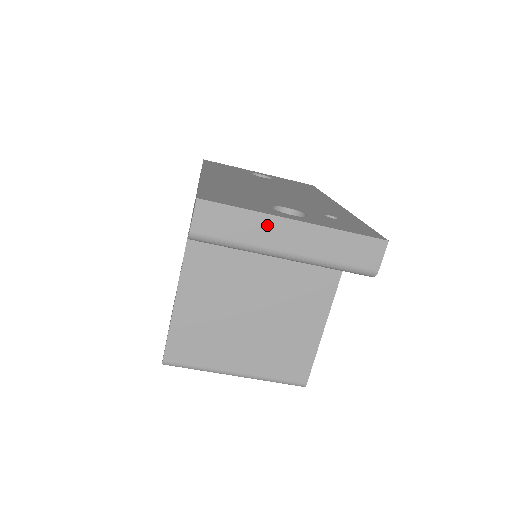
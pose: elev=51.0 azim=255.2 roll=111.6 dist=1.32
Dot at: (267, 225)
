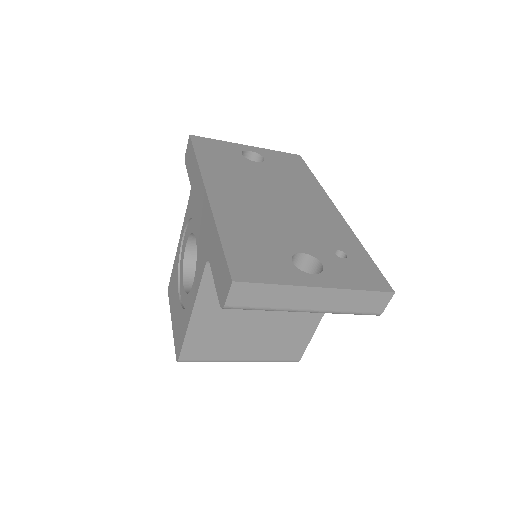
Dot at: (294, 293)
